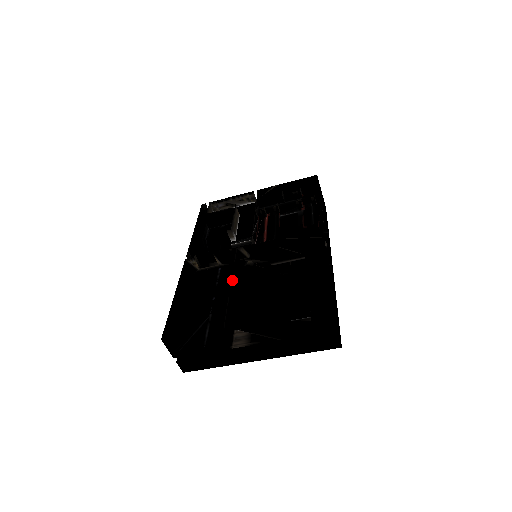
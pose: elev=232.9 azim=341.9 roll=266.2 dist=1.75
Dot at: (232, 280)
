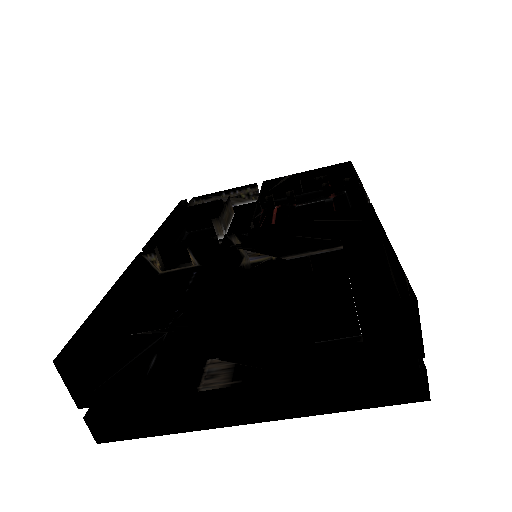
Dot at: (212, 272)
